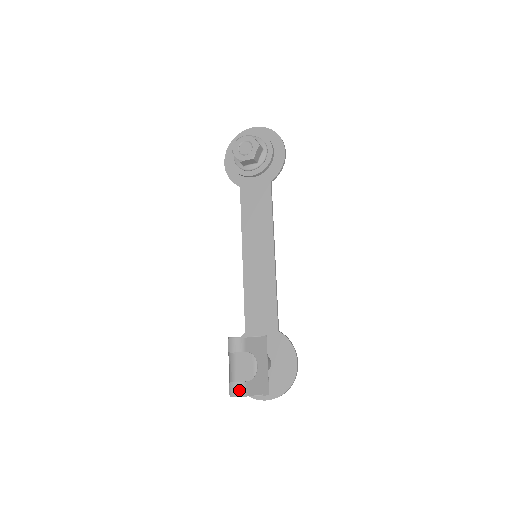
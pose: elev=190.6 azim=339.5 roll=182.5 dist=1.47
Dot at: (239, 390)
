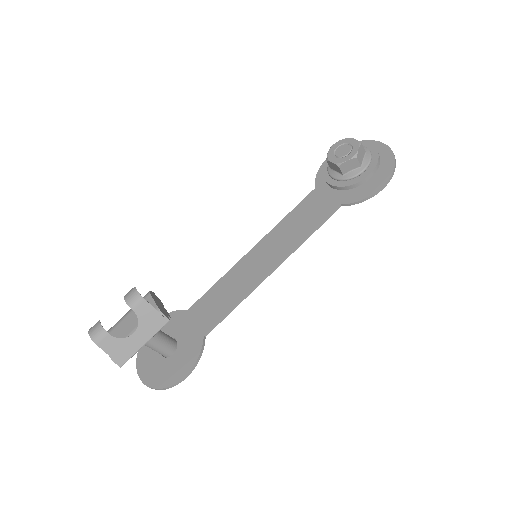
Dot at: (96, 333)
